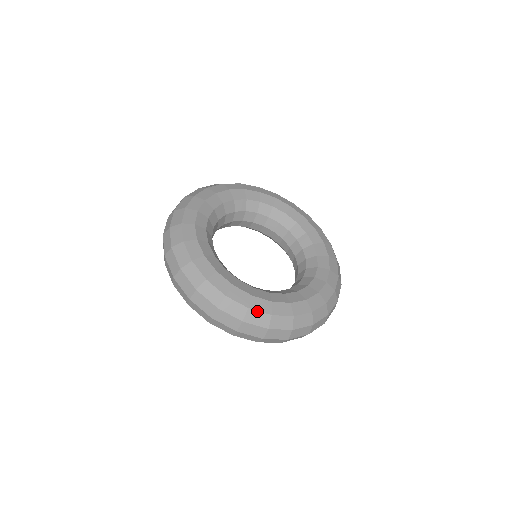
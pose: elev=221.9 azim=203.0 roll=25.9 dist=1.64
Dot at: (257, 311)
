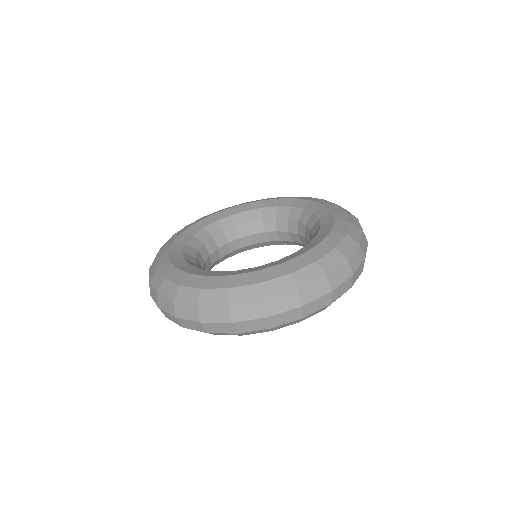
Dot at: (187, 287)
